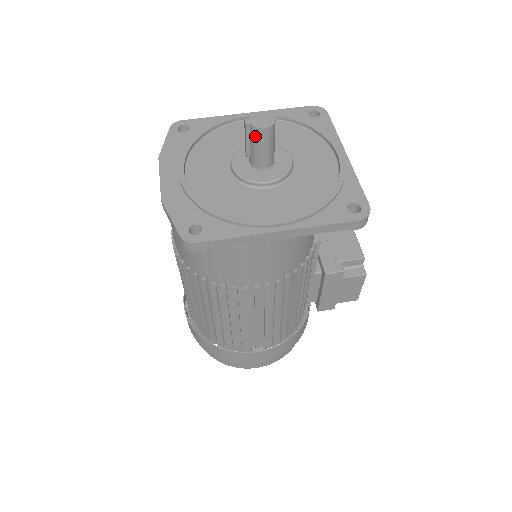
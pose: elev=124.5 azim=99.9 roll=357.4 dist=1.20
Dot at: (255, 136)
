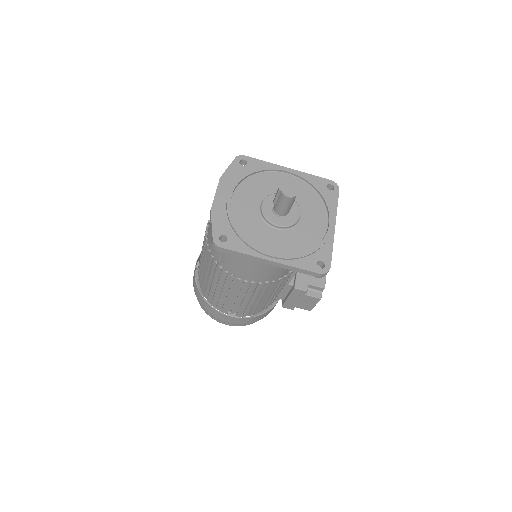
Dot at: (282, 198)
